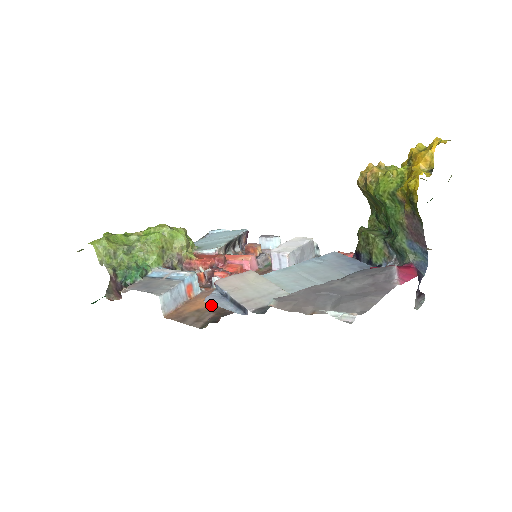
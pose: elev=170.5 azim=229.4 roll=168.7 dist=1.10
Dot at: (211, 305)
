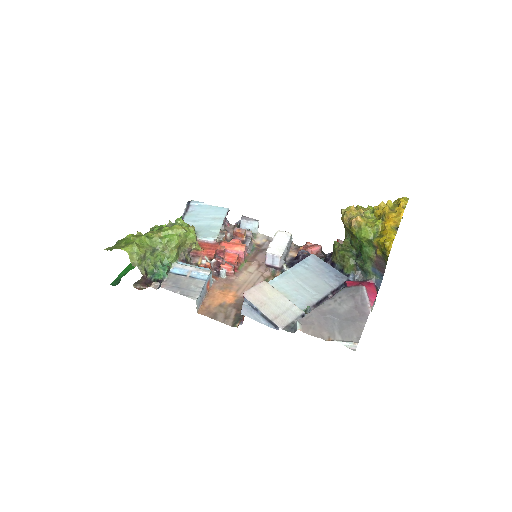
Dot at: (229, 299)
